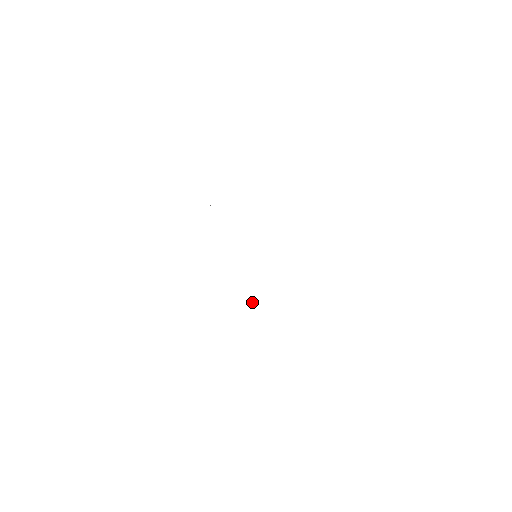
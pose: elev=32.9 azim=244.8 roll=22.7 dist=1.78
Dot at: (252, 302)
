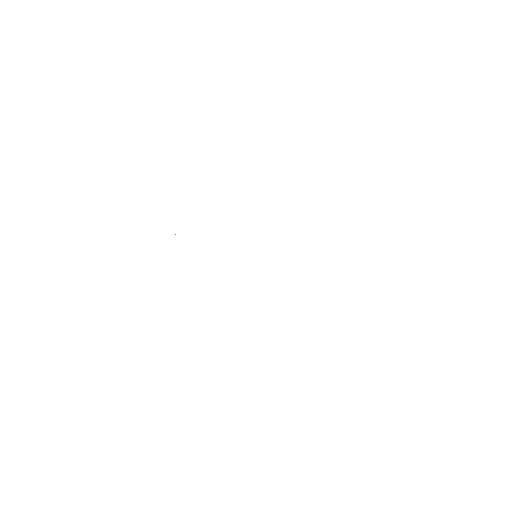
Dot at: occluded
